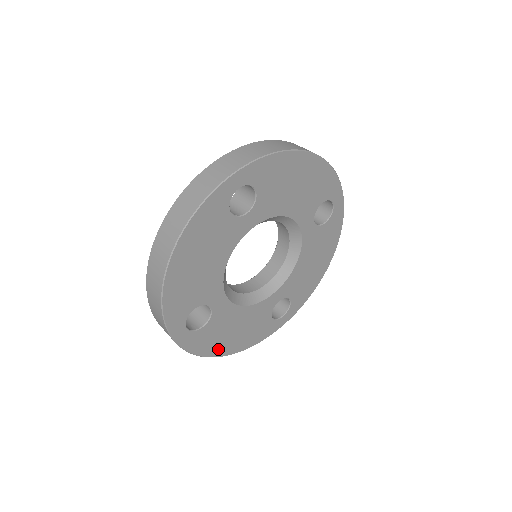
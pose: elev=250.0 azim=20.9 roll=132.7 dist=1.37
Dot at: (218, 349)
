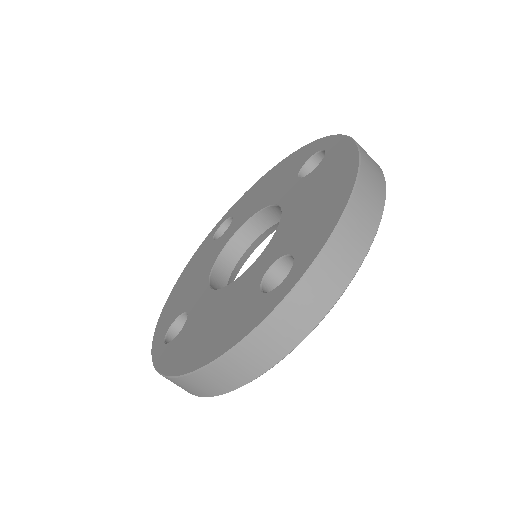
Dot at: occluded
